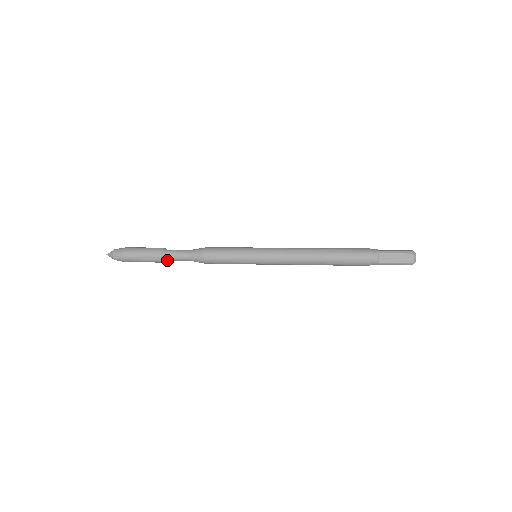
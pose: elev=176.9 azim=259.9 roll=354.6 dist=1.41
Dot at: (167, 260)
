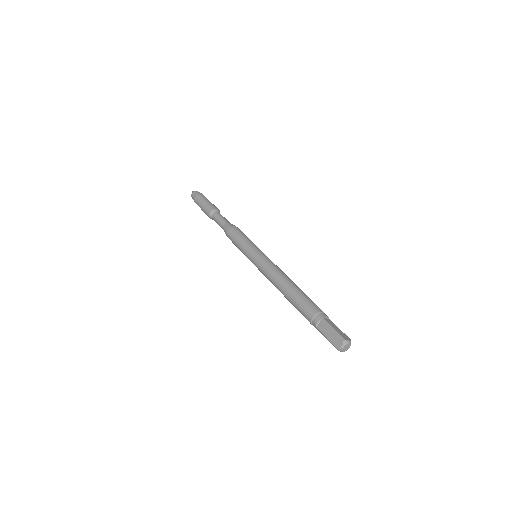
Dot at: occluded
